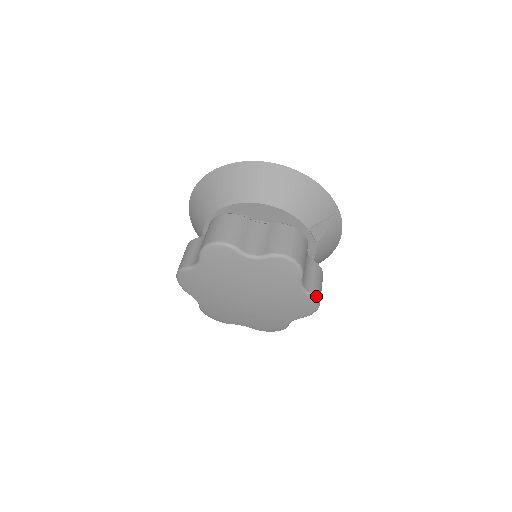
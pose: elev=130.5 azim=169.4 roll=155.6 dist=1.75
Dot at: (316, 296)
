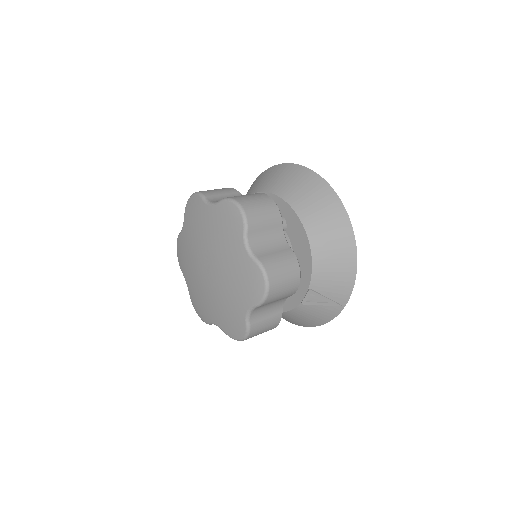
Dot at: (250, 331)
